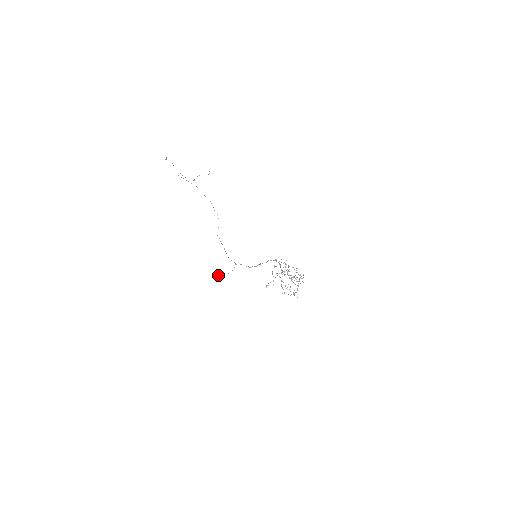
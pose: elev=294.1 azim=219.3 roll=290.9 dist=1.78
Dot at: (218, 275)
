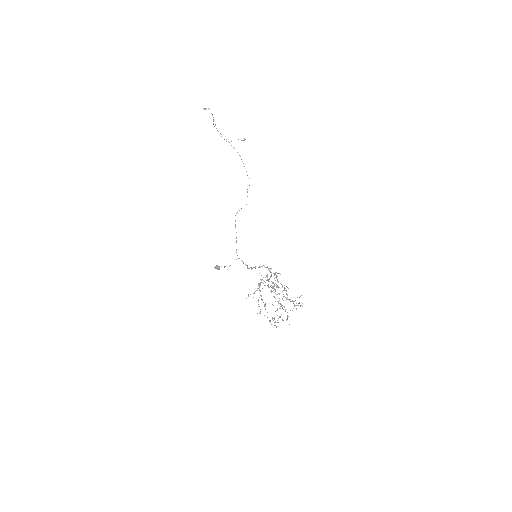
Dot at: occluded
